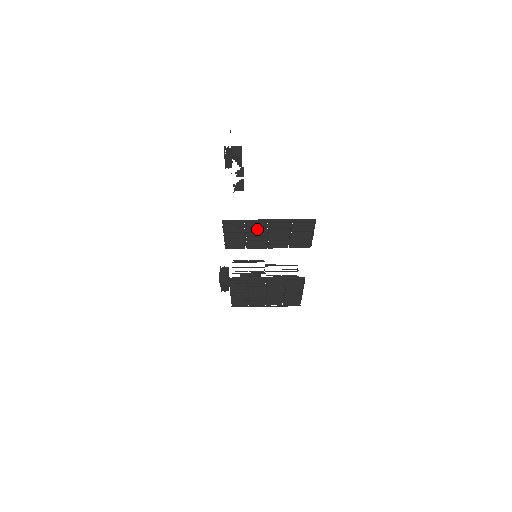
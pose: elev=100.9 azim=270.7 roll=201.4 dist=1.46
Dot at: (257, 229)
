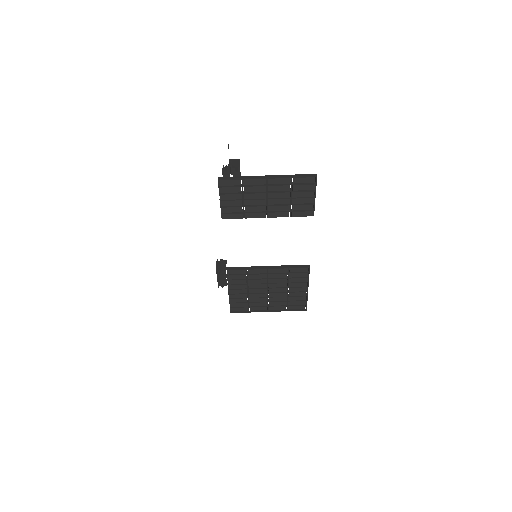
Dot at: (255, 189)
